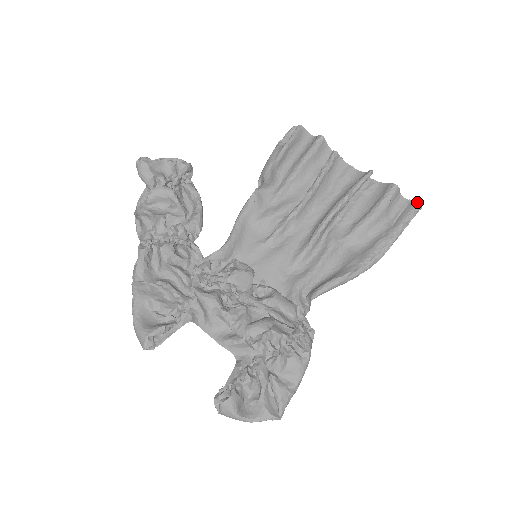
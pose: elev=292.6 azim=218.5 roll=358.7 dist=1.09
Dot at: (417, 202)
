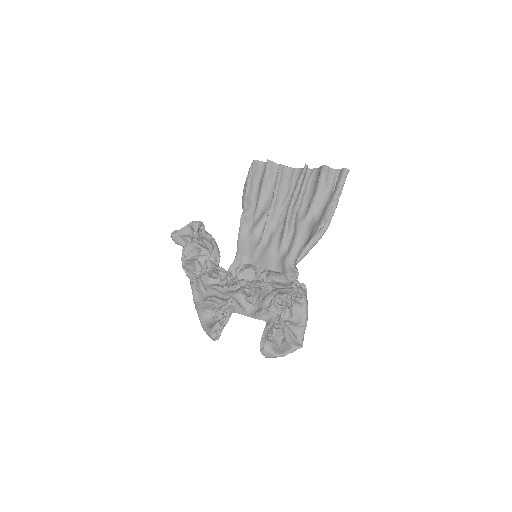
Dot at: (344, 168)
